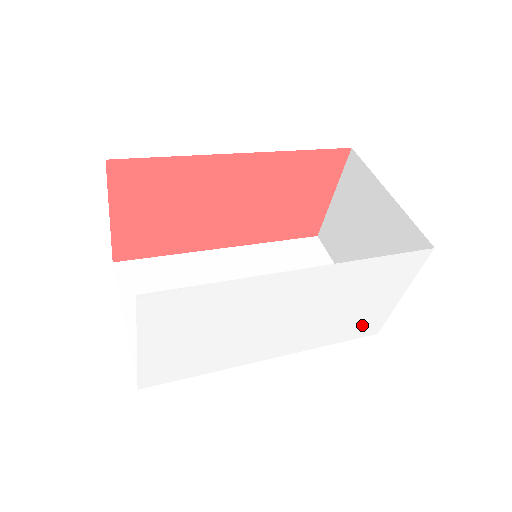
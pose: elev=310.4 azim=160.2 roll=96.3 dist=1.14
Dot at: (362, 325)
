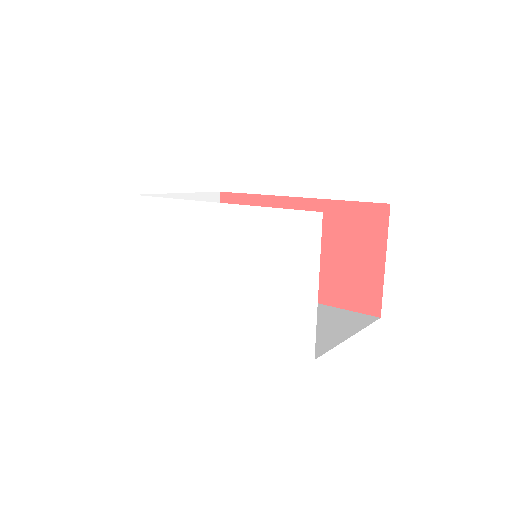
Dot at: (288, 325)
